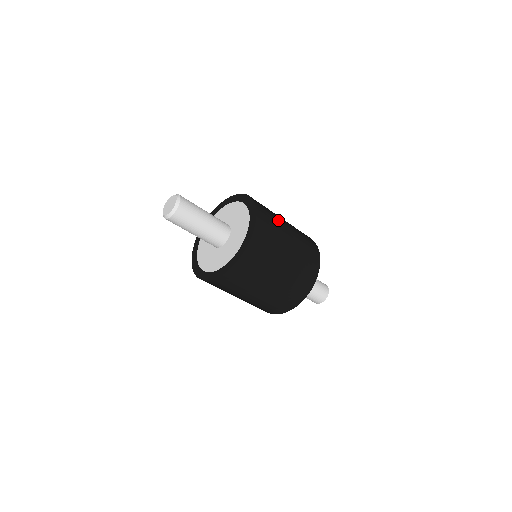
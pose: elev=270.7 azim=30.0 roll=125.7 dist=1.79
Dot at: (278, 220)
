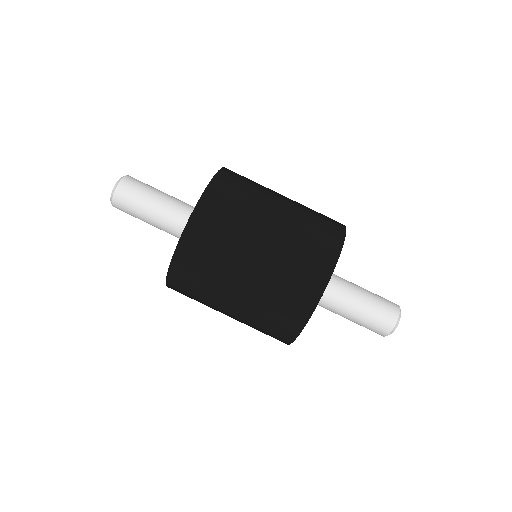
Dot at: (255, 204)
